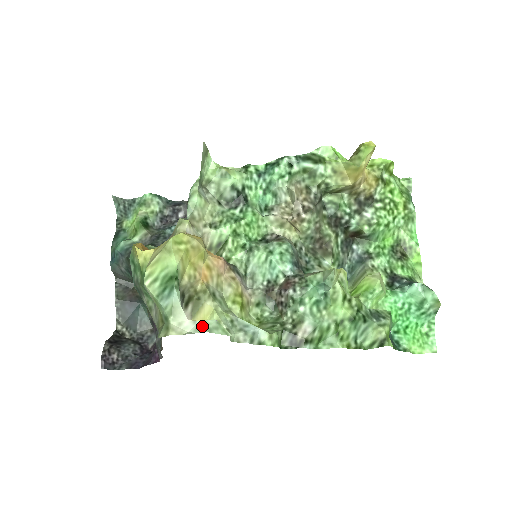
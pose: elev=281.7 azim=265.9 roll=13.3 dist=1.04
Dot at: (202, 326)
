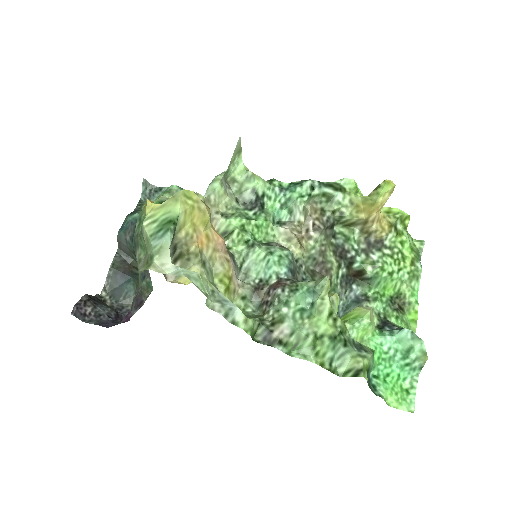
Dot at: (183, 271)
